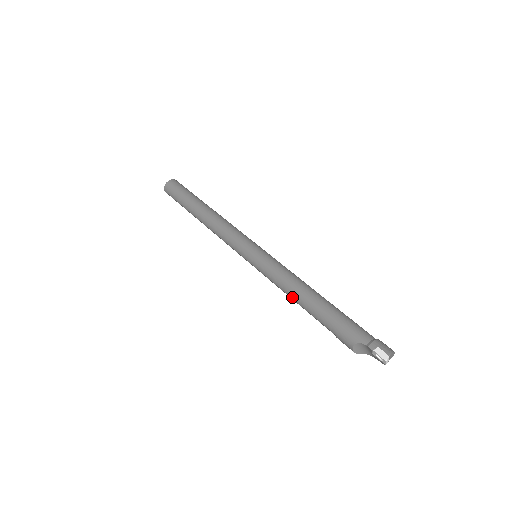
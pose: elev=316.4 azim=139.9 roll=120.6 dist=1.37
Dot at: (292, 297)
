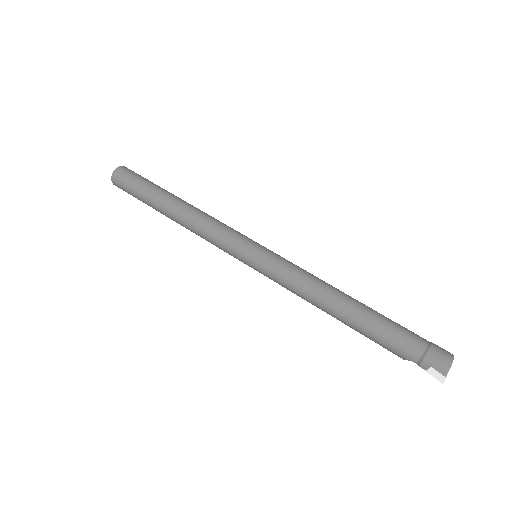
Dot at: (317, 307)
